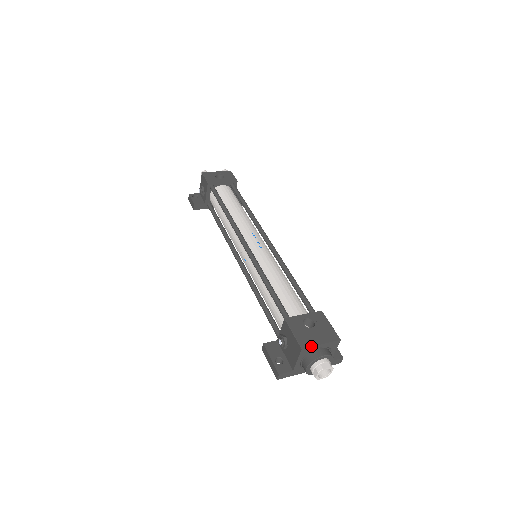
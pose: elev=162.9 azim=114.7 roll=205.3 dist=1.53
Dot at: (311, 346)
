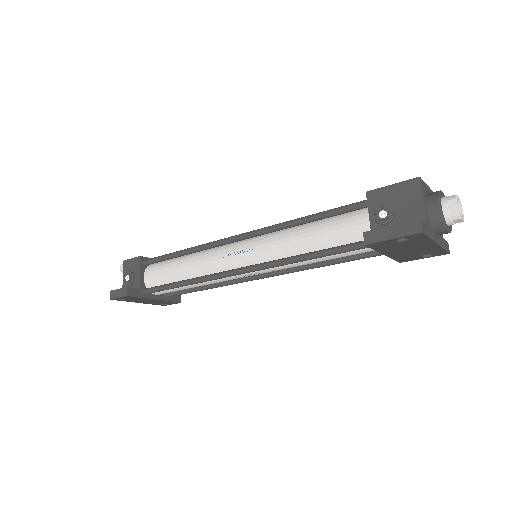
Dot at: (423, 181)
